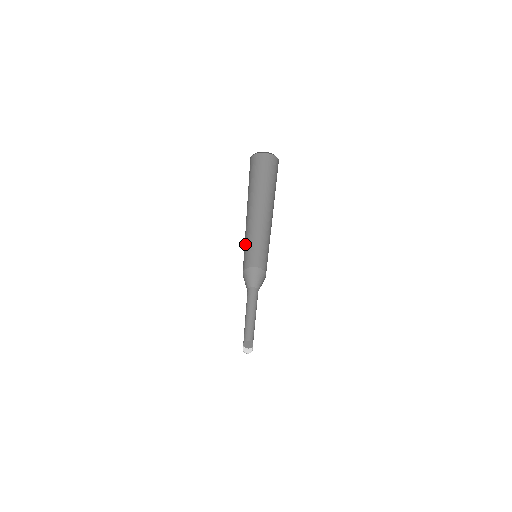
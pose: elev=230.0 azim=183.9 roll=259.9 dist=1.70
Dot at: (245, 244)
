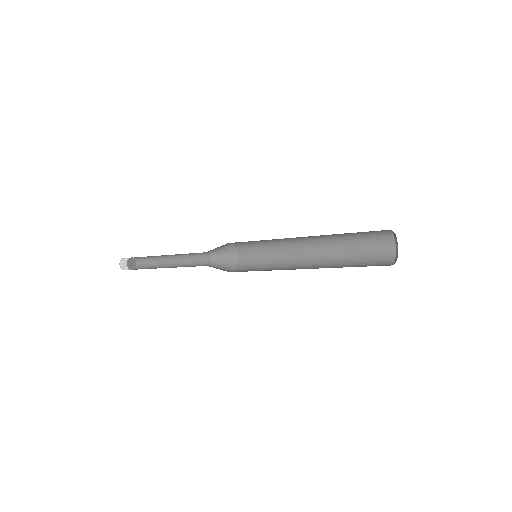
Dot at: occluded
